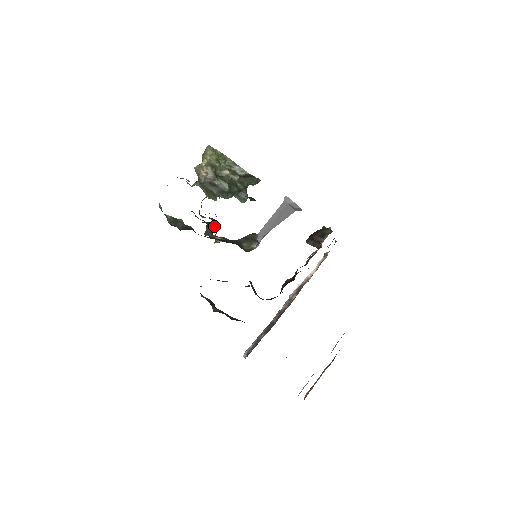
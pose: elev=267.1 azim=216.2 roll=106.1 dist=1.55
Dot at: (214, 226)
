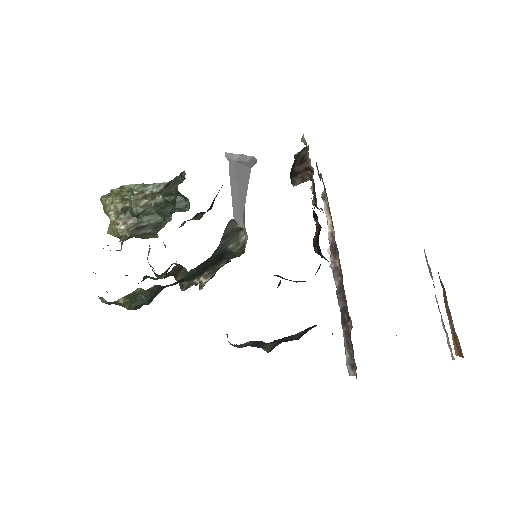
Dot at: (182, 268)
